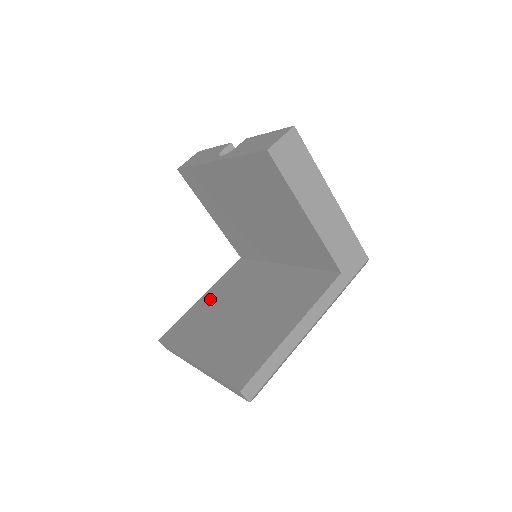
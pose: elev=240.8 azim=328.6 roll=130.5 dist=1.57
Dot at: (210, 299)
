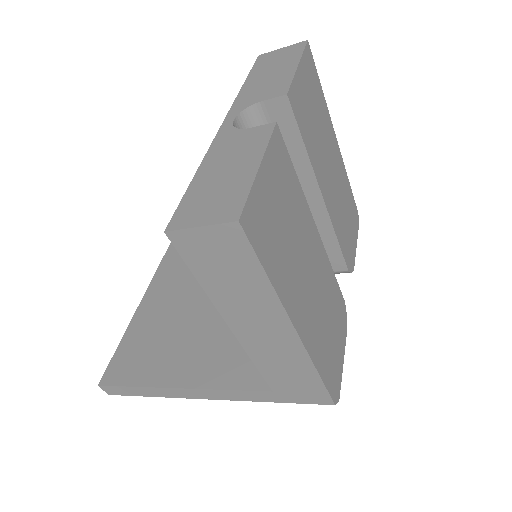
Dot at: occluded
